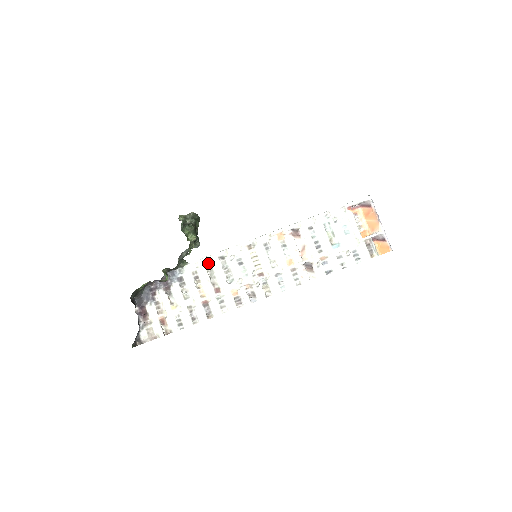
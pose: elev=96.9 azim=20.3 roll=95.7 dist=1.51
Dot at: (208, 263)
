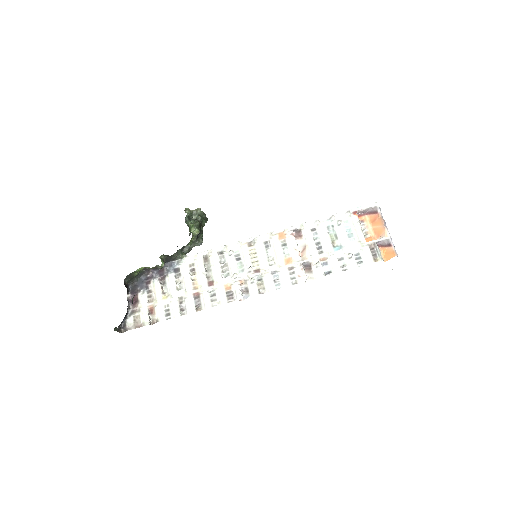
Dot at: (206, 257)
